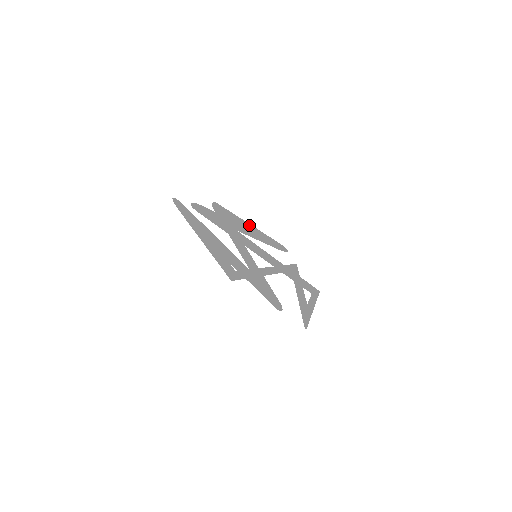
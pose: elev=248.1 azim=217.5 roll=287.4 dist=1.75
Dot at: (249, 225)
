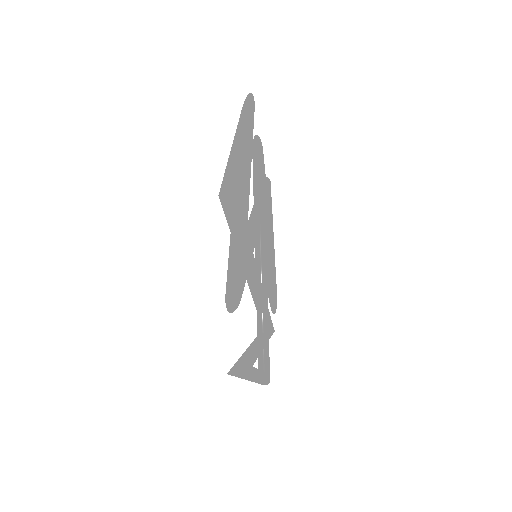
Dot at: occluded
